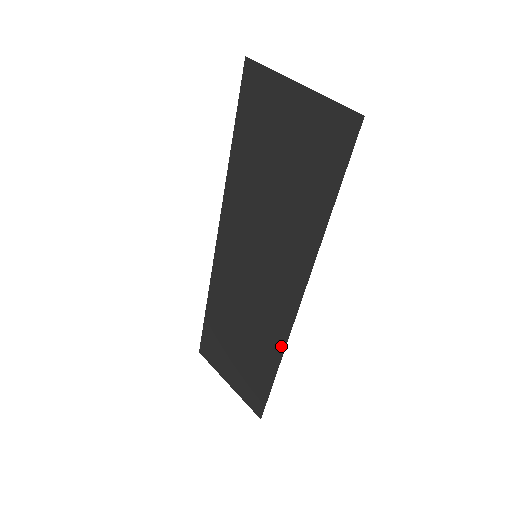
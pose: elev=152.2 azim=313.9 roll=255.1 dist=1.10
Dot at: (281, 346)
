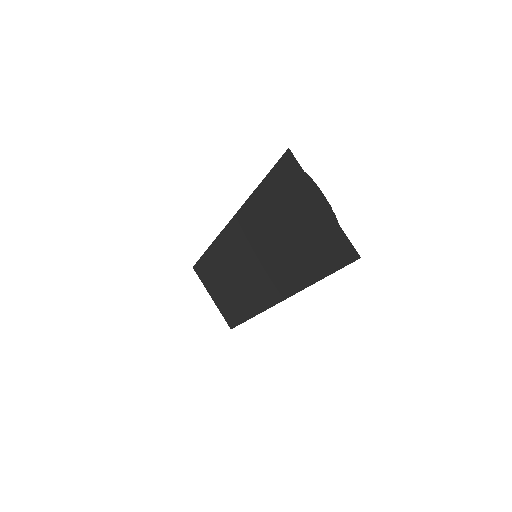
Dot at: (258, 310)
